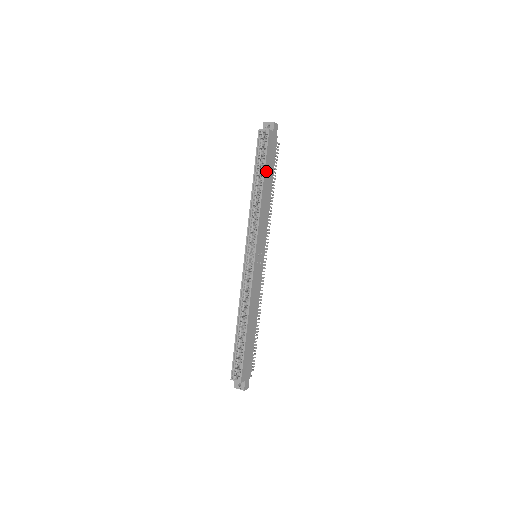
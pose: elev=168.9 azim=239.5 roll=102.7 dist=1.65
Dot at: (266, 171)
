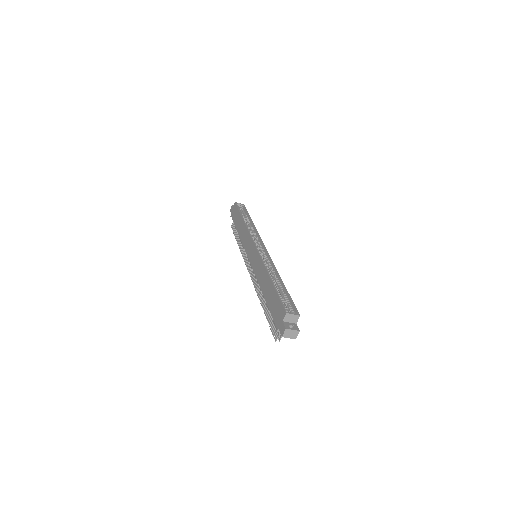
Dot at: occluded
